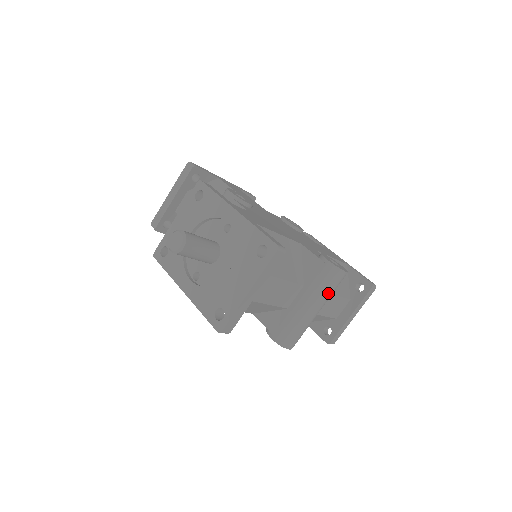
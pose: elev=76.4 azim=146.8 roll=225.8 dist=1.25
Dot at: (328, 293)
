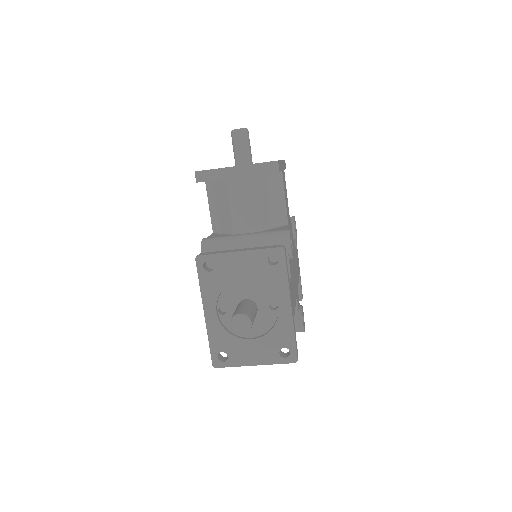
Dot at: occluded
